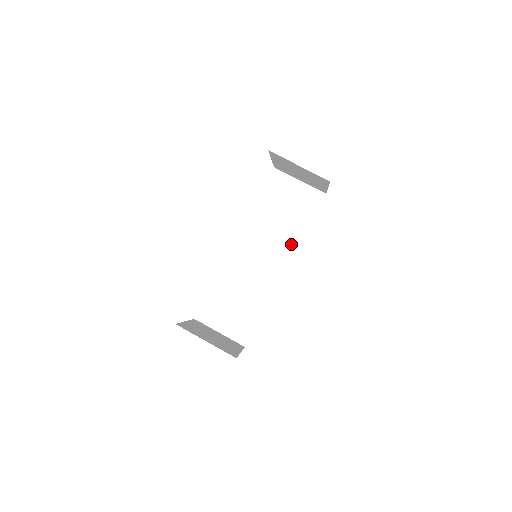
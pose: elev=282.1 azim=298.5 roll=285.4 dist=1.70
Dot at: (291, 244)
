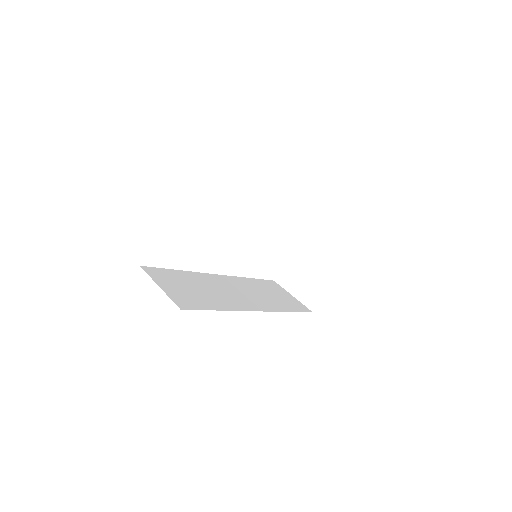
Dot at: (271, 307)
